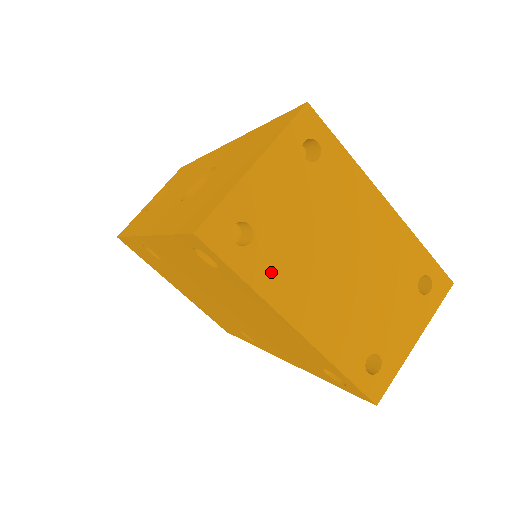
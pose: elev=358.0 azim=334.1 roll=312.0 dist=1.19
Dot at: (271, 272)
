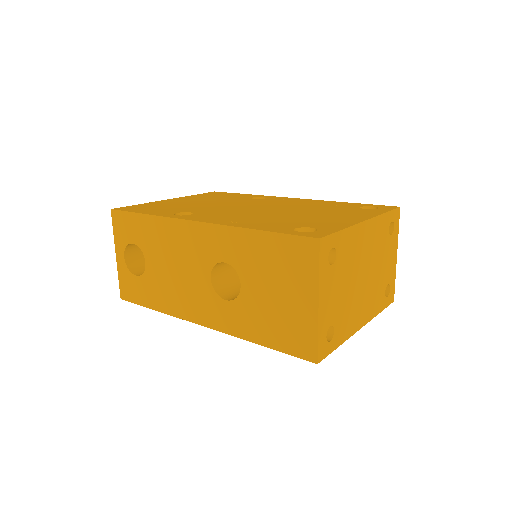
Dot at: (345, 327)
